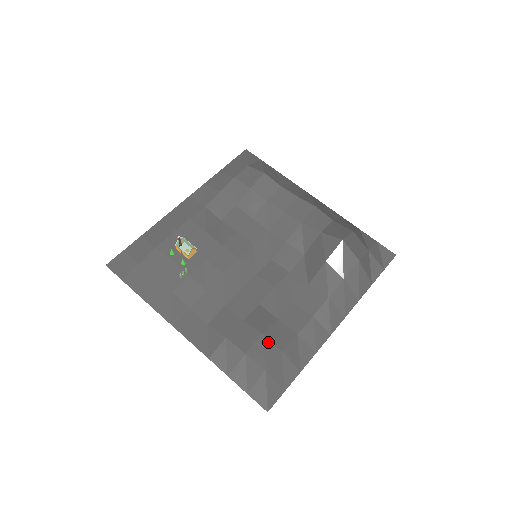
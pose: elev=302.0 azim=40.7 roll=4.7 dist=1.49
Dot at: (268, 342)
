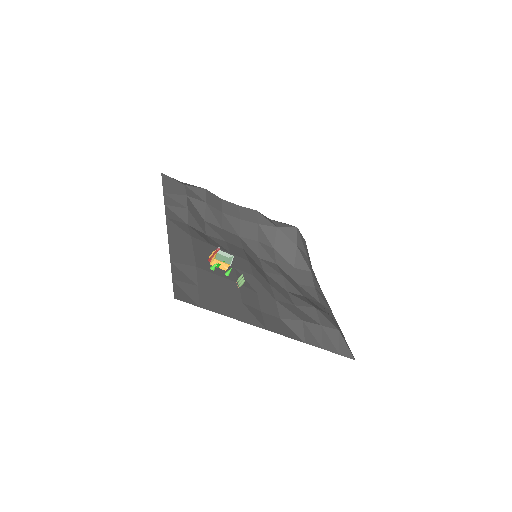
Dot at: (322, 312)
